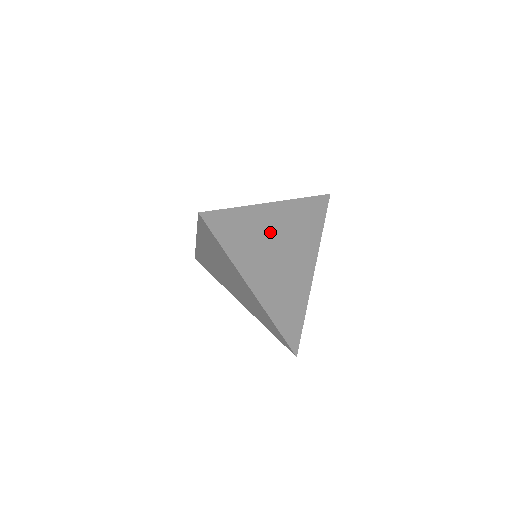
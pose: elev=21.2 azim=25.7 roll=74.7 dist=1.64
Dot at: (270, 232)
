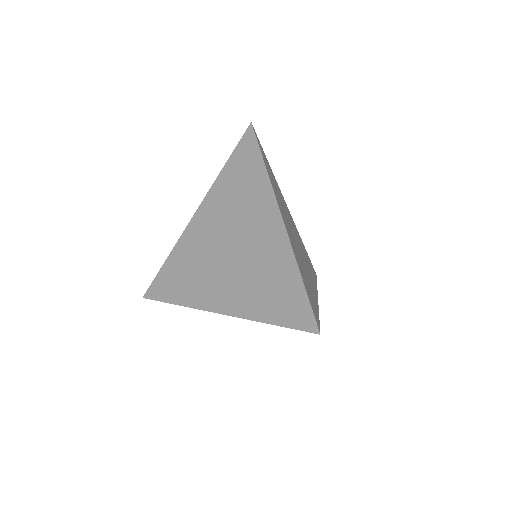
Dot at: (294, 243)
